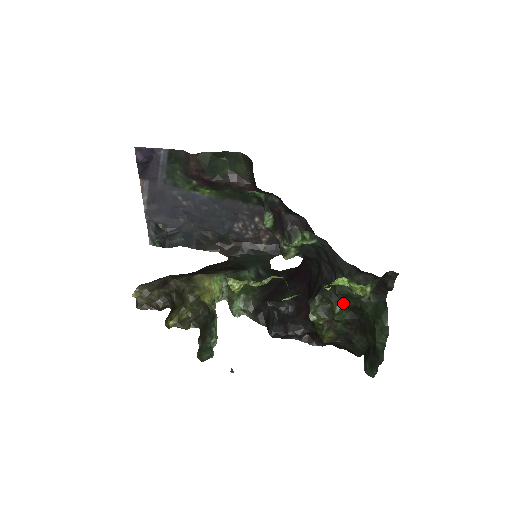
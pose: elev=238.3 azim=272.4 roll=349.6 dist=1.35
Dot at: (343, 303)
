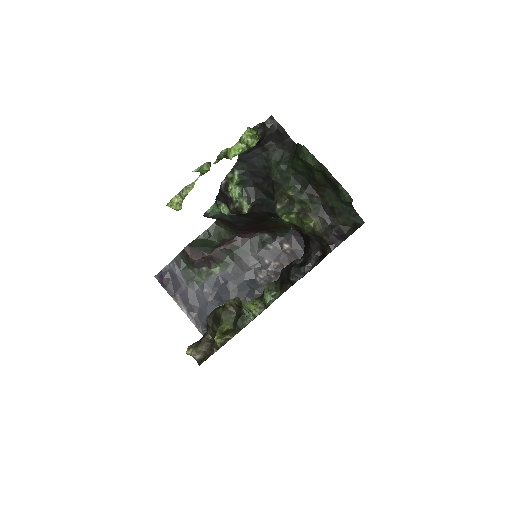
Dot at: (287, 184)
